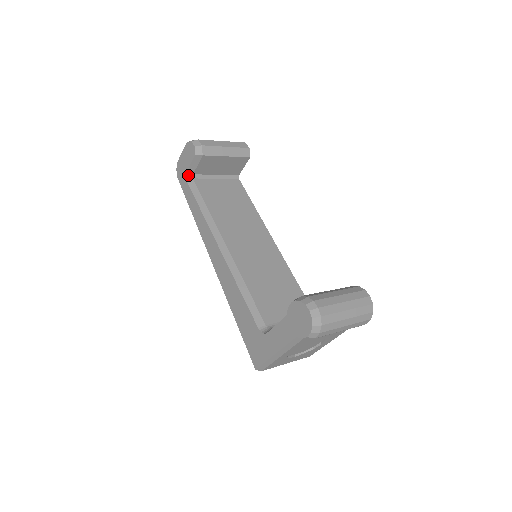
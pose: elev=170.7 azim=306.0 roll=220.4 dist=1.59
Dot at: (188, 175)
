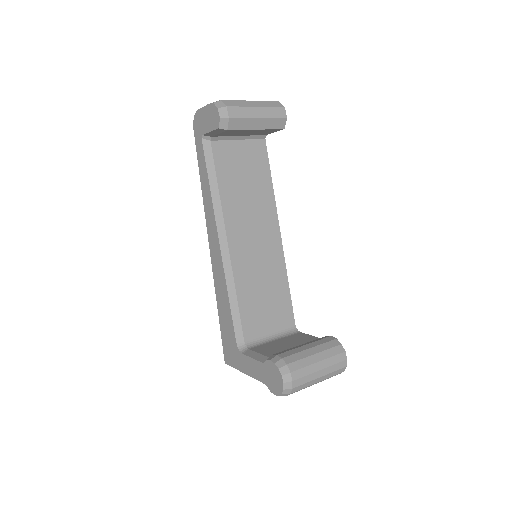
Dot at: (206, 136)
